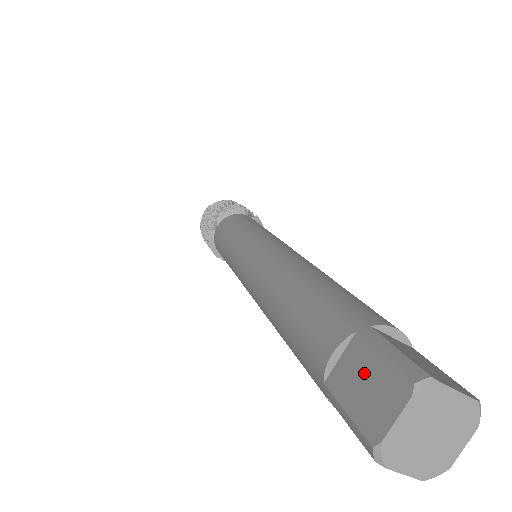
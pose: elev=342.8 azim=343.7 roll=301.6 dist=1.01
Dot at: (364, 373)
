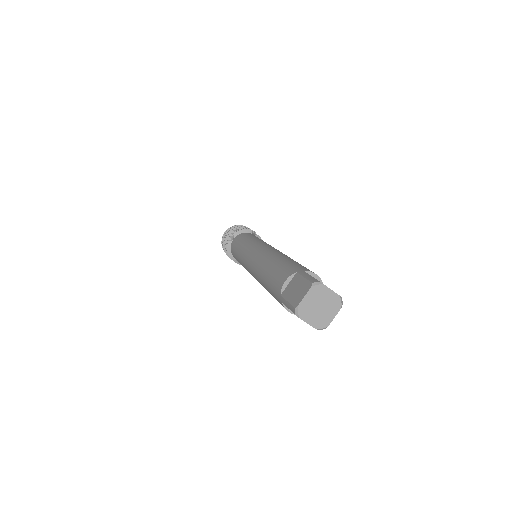
Dot at: (297, 286)
